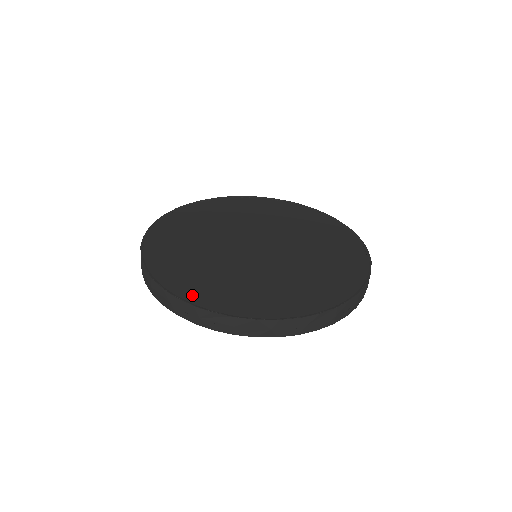
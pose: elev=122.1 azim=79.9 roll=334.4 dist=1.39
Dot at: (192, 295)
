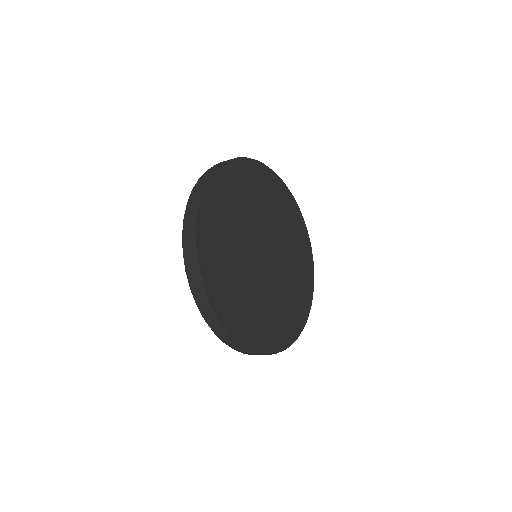
Dot at: (205, 257)
